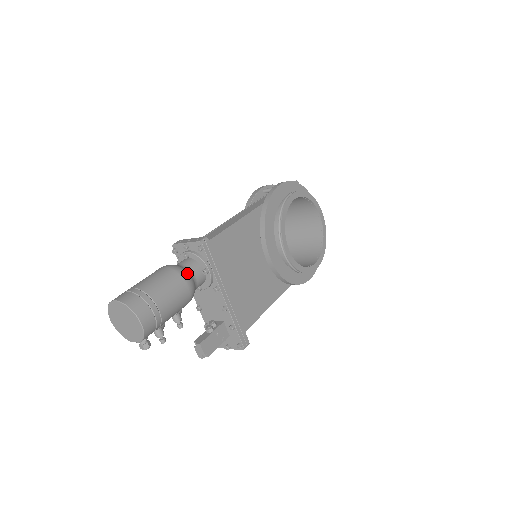
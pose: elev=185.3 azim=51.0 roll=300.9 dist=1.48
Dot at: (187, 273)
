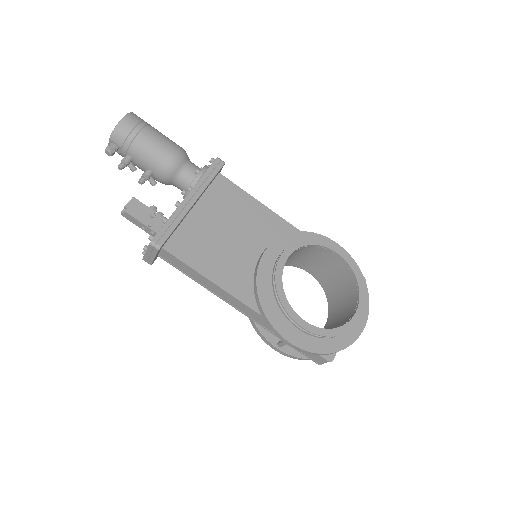
Dot at: (186, 155)
